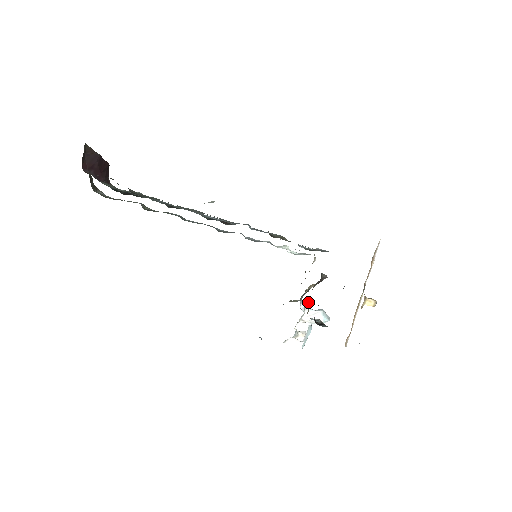
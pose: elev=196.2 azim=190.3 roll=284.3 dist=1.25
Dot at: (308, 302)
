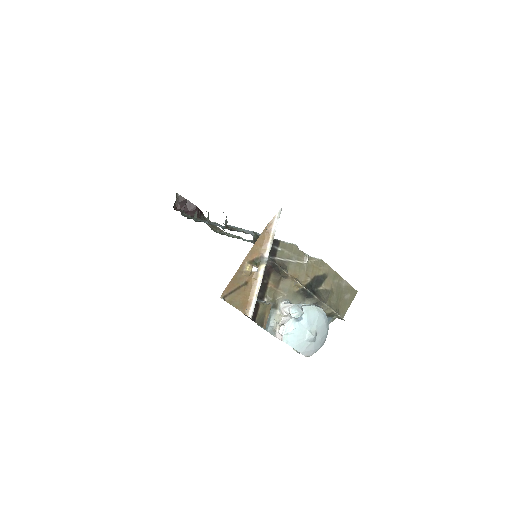
Dot at: (312, 305)
